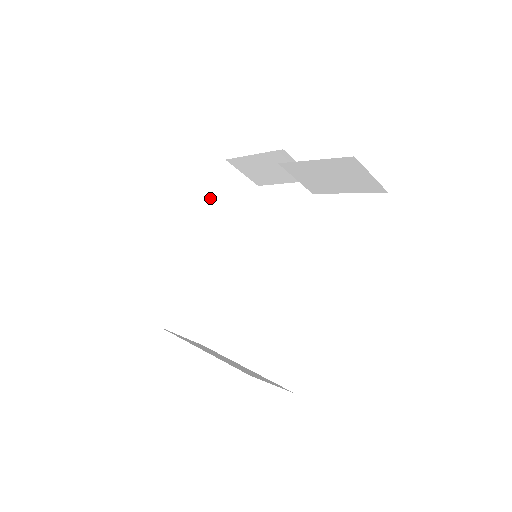
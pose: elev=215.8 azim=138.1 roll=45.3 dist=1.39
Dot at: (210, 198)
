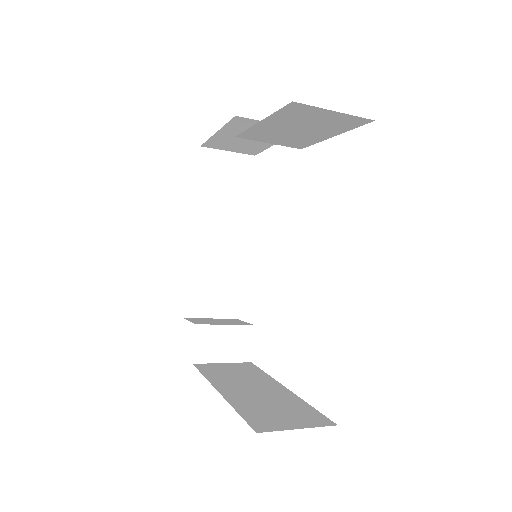
Dot at: (202, 197)
